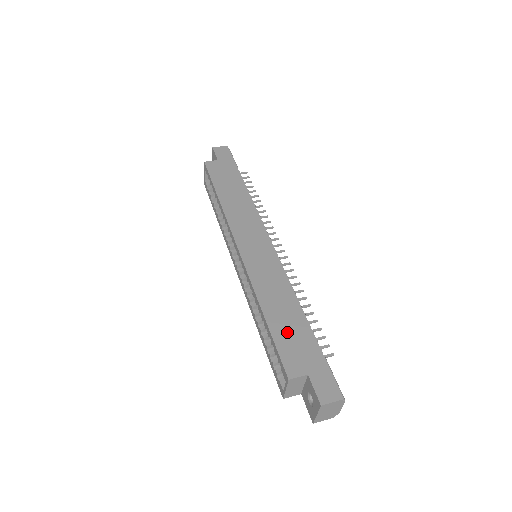
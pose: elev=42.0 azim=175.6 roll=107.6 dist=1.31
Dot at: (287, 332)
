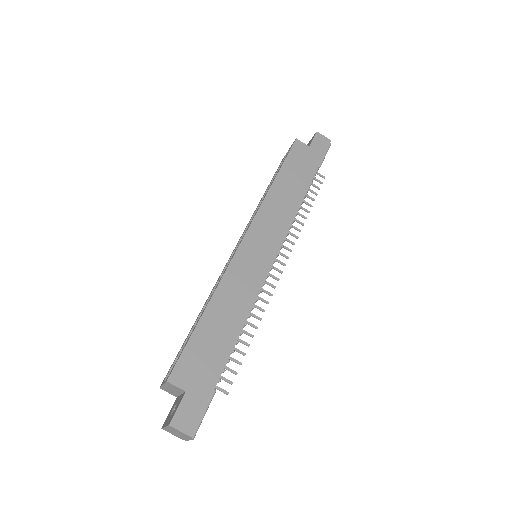
Dot at: (207, 342)
